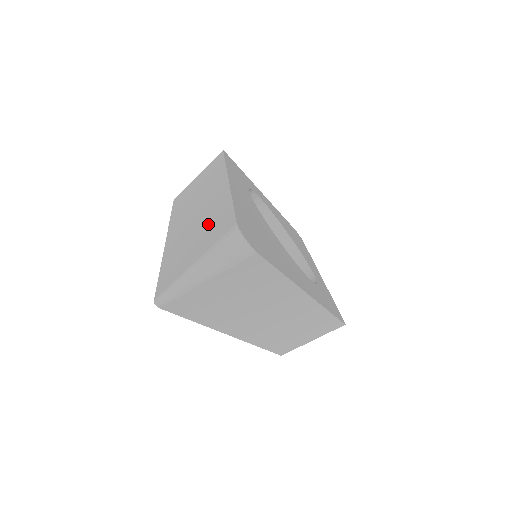
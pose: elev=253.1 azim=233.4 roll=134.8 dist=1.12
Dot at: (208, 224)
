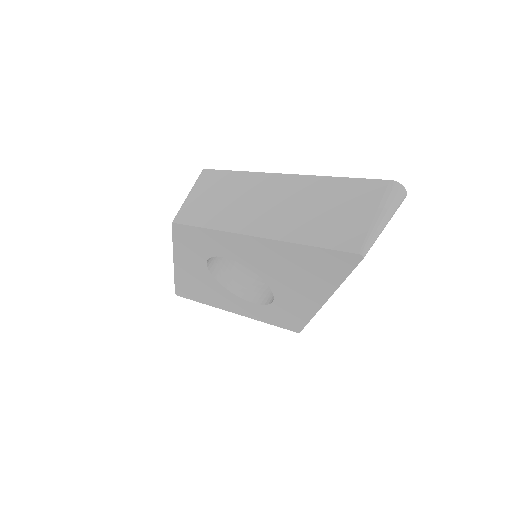
Dot at: (334, 198)
